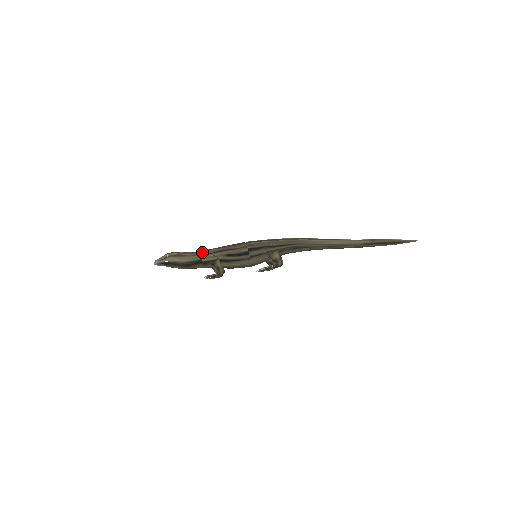
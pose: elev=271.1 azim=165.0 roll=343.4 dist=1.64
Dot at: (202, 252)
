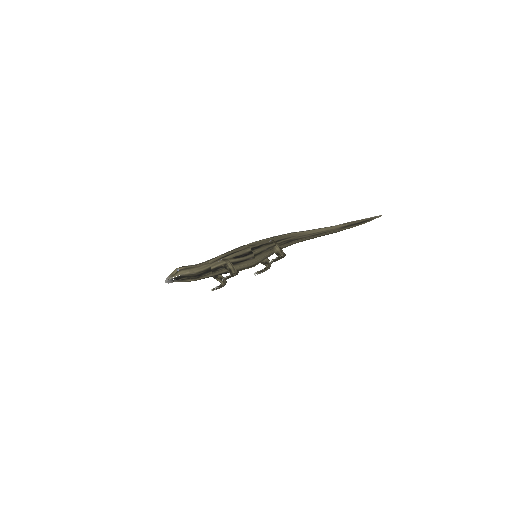
Dot at: (209, 261)
